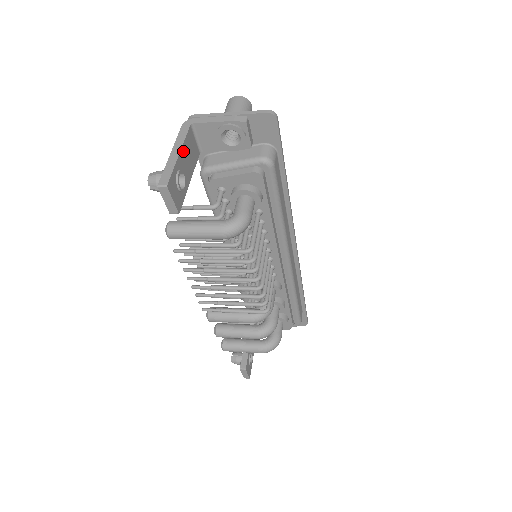
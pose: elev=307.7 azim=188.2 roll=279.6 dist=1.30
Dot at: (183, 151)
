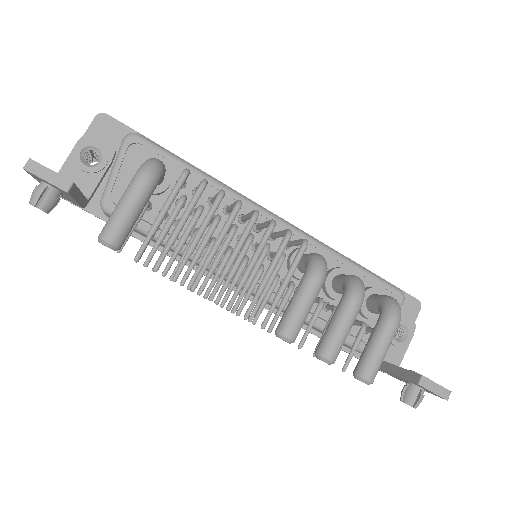
Dot at: occluded
